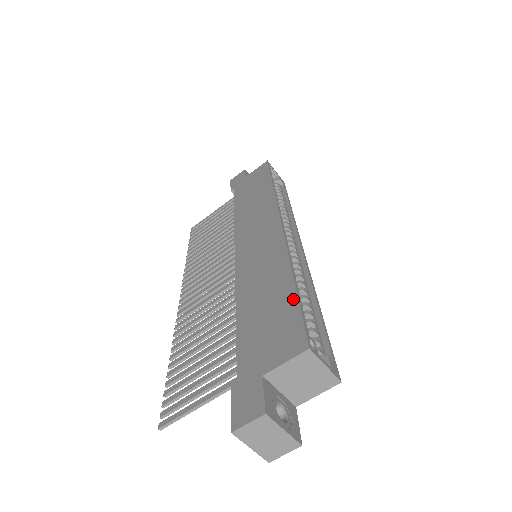
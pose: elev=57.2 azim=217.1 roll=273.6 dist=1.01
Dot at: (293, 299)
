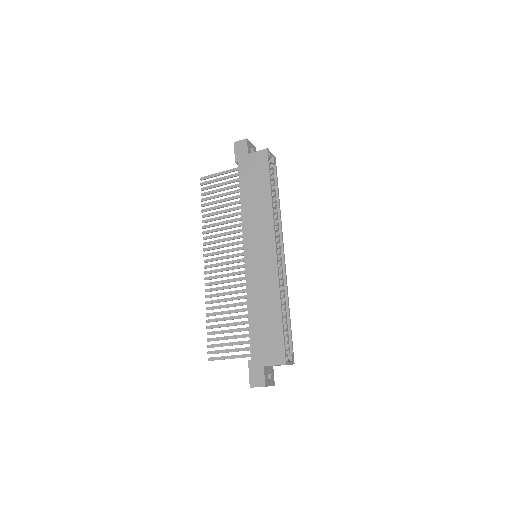
Dot at: (280, 328)
